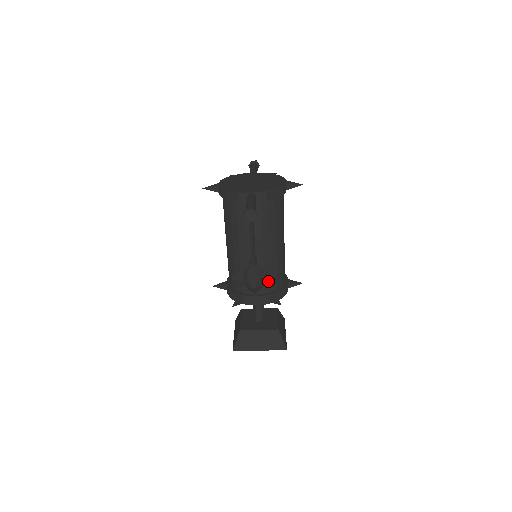
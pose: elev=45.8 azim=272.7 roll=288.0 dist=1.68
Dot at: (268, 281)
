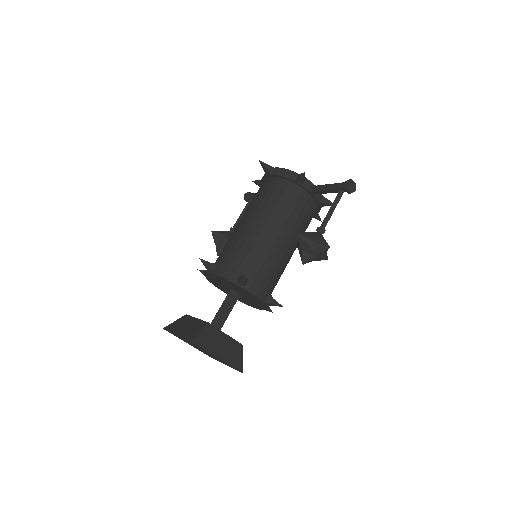
Dot at: (322, 258)
